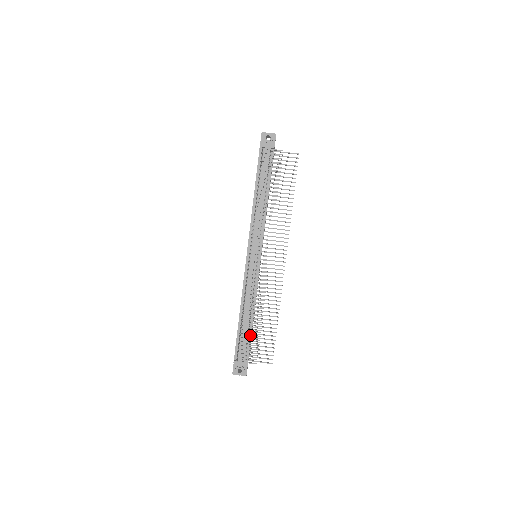
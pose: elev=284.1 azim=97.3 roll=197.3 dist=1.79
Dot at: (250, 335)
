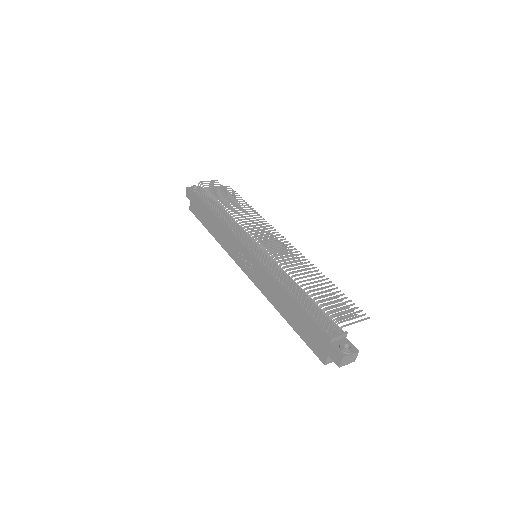
Dot at: (321, 292)
